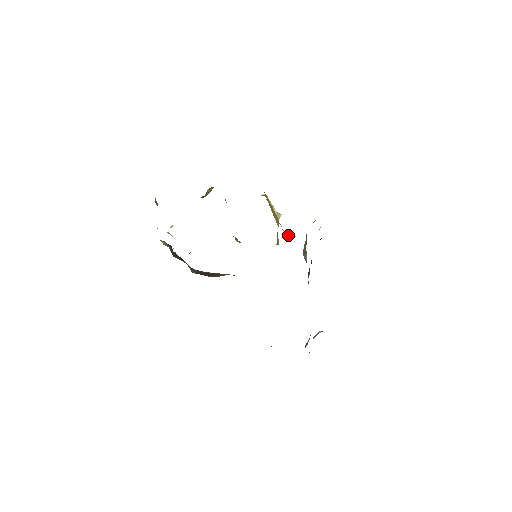
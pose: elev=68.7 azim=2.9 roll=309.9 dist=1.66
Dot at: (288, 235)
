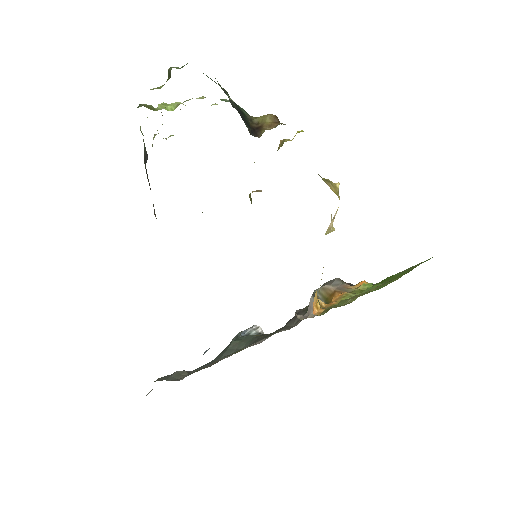
Dot at: (316, 301)
